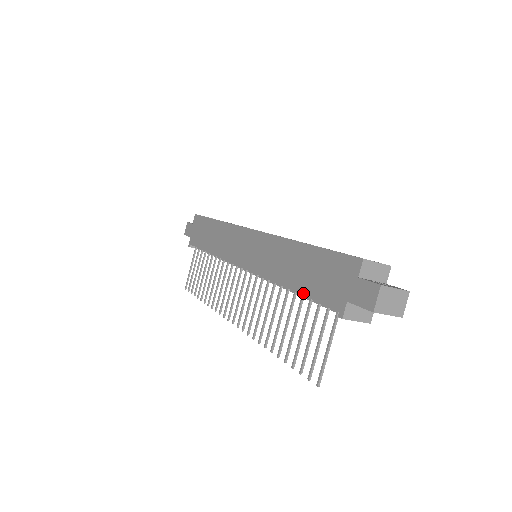
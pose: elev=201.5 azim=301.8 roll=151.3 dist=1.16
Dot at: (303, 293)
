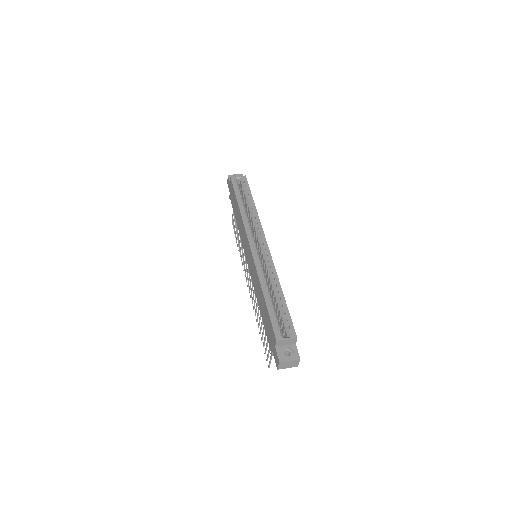
Dot at: (263, 322)
